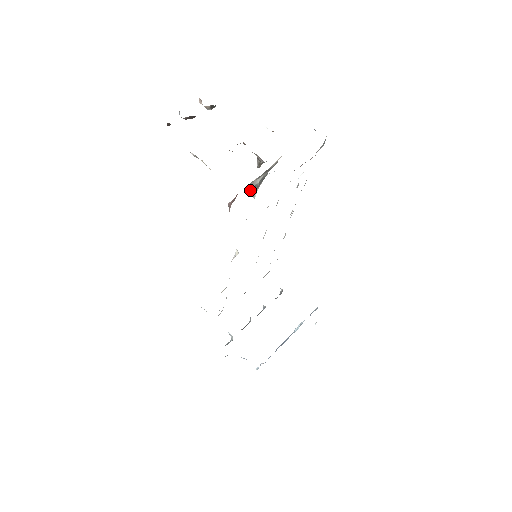
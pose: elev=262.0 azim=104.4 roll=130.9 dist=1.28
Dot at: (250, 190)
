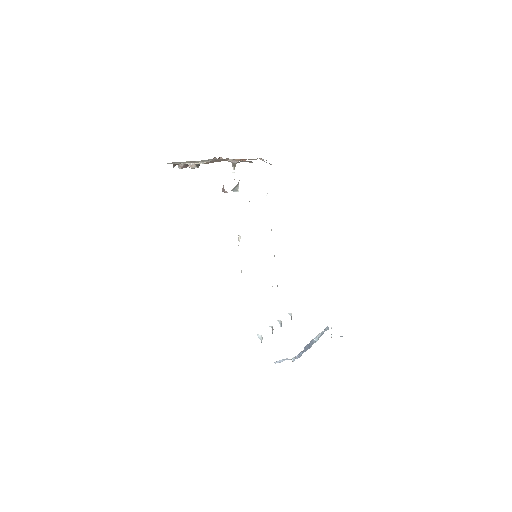
Dot at: (234, 189)
